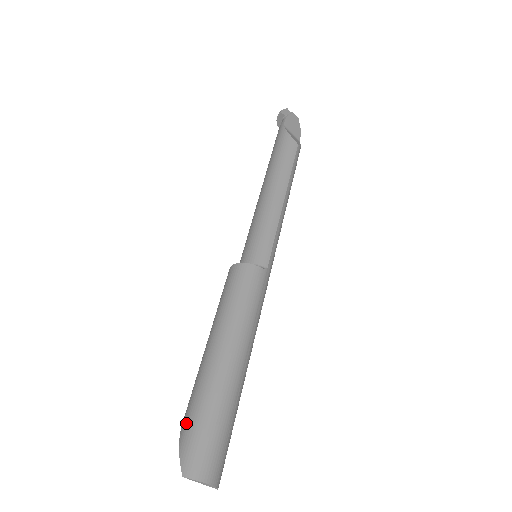
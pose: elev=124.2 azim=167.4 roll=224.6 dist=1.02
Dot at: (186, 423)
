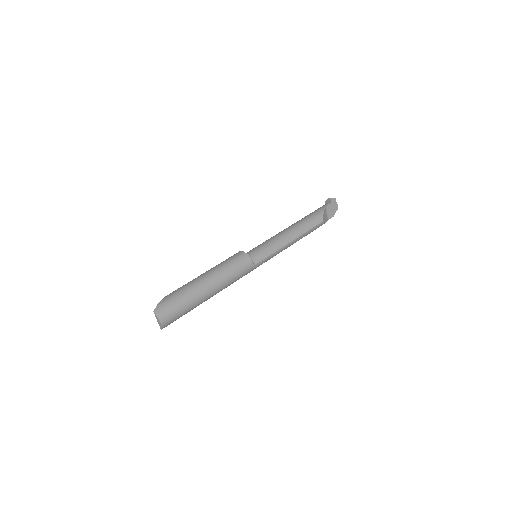
Dot at: (170, 295)
